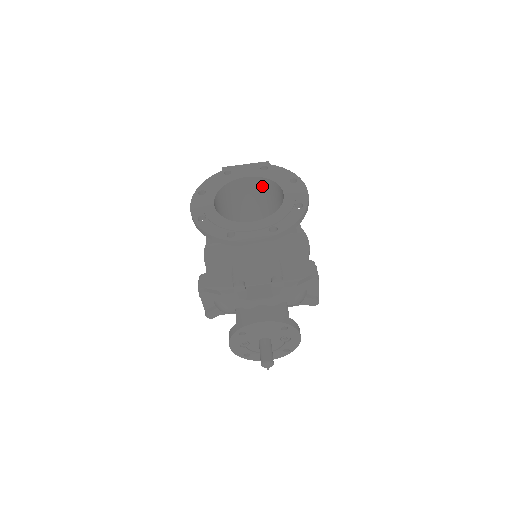
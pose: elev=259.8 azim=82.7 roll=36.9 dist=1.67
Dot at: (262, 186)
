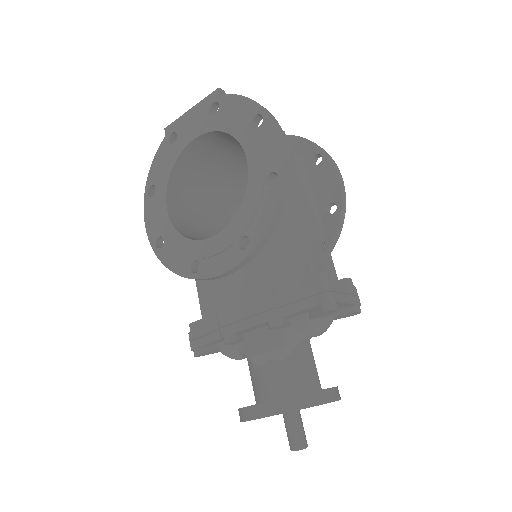
Dot at: (225, 138)
